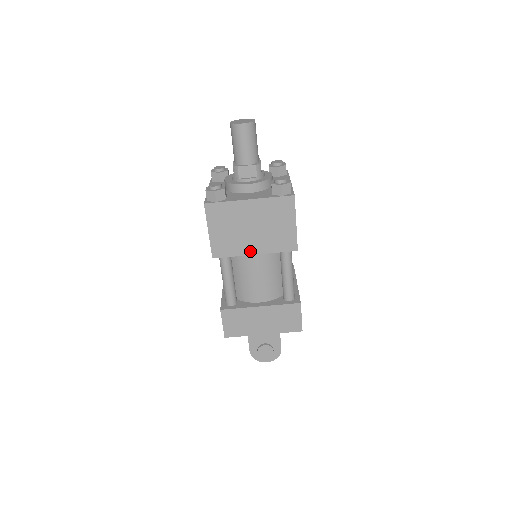
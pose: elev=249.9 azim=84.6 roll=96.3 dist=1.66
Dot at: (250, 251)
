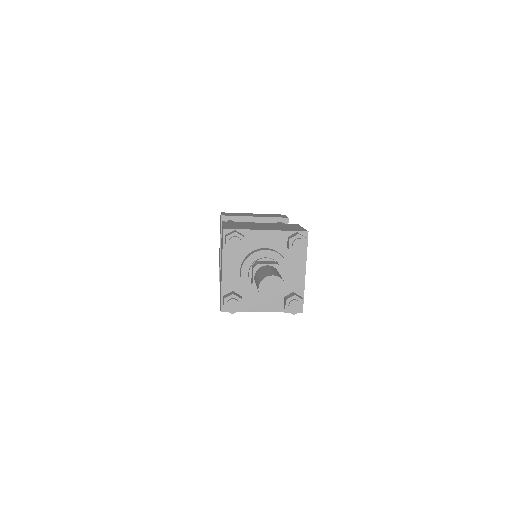
Dot at: occluded
